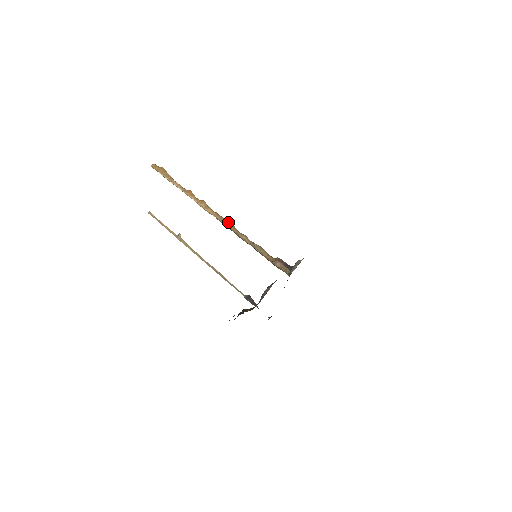
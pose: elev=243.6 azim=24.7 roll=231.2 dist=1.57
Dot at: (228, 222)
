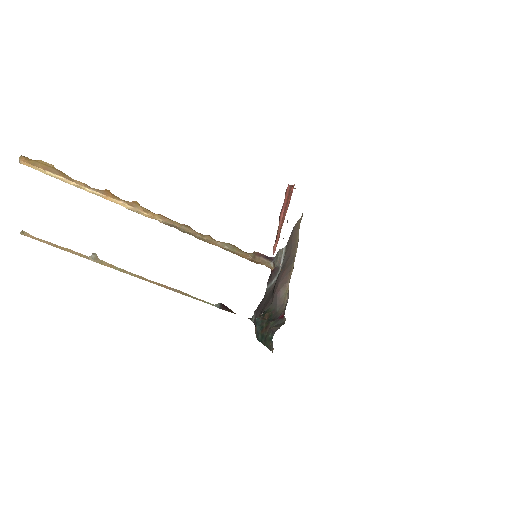
Dot at: (182, 224)
